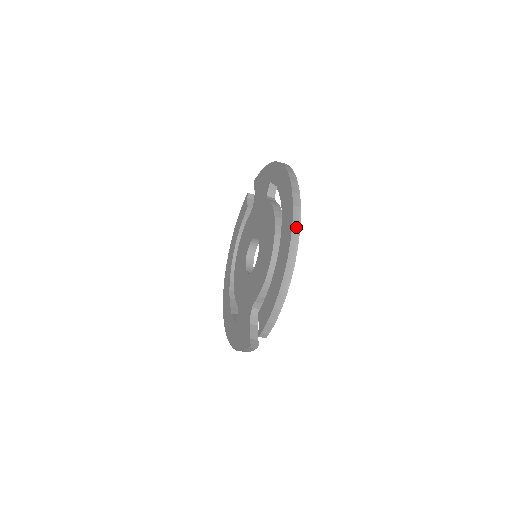
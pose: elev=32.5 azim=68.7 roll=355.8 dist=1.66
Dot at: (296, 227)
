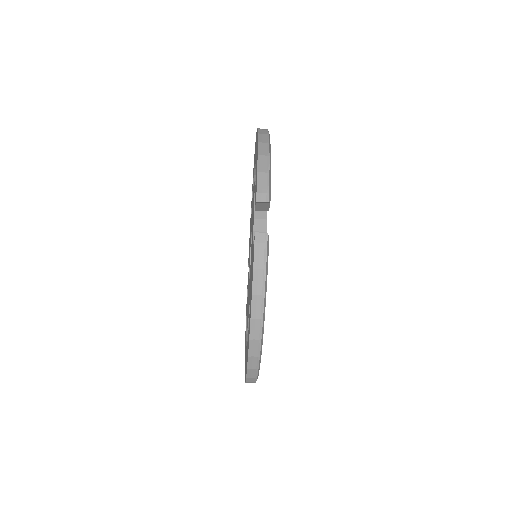
Dot at: occluded
